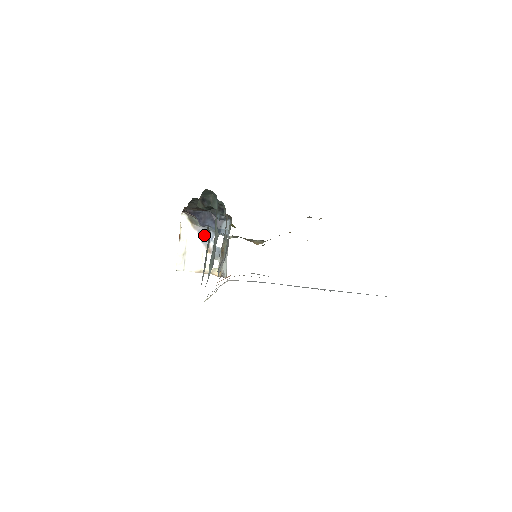
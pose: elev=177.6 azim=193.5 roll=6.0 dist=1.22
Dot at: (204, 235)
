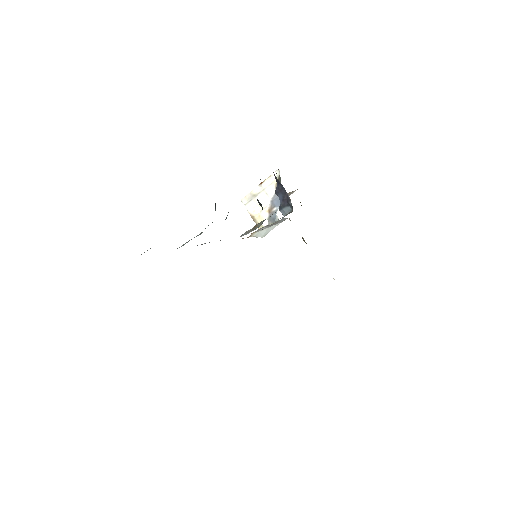
Dot at: (277, 198)
